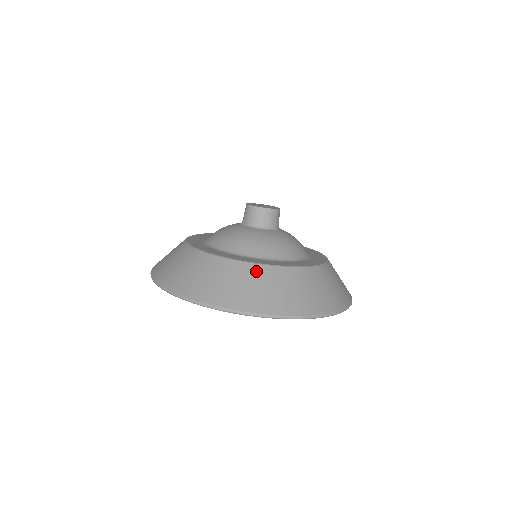
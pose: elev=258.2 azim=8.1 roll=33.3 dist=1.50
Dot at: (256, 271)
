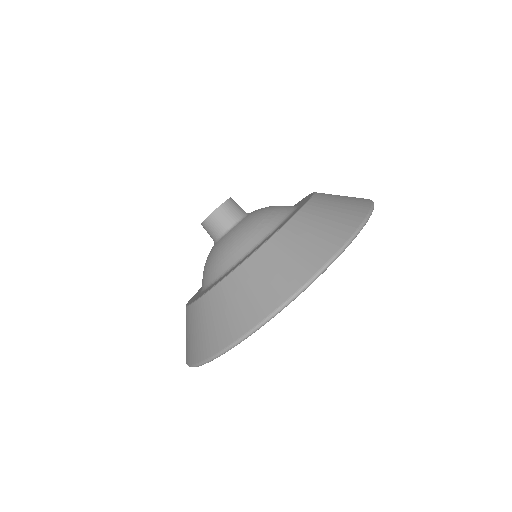
Dot at: (290, 231)
